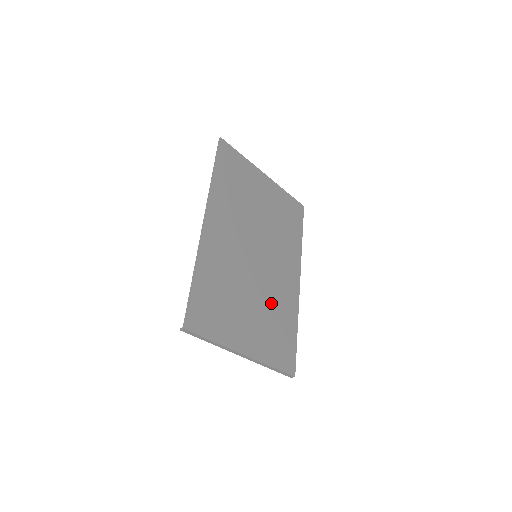
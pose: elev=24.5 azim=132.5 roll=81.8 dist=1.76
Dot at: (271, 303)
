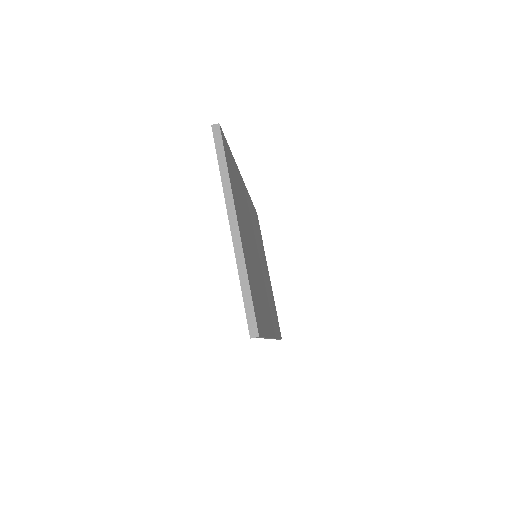
Dot at: (257, 280)
